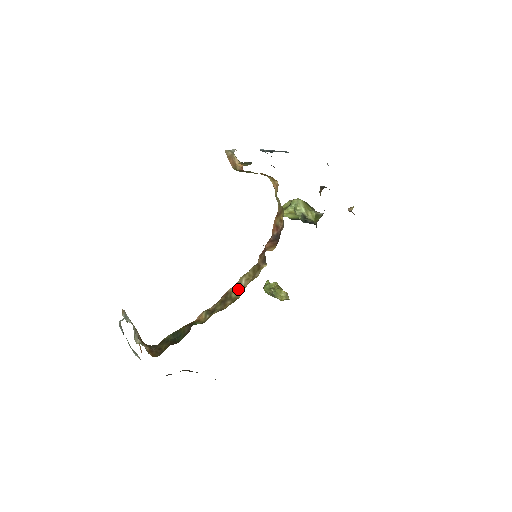
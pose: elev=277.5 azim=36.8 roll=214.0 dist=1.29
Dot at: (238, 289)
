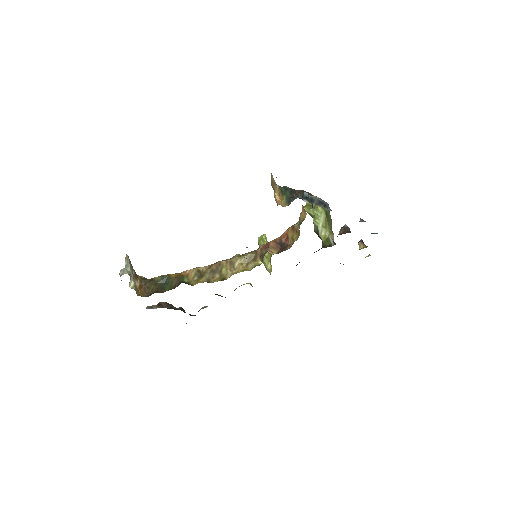
Dot at: (230, 267)
